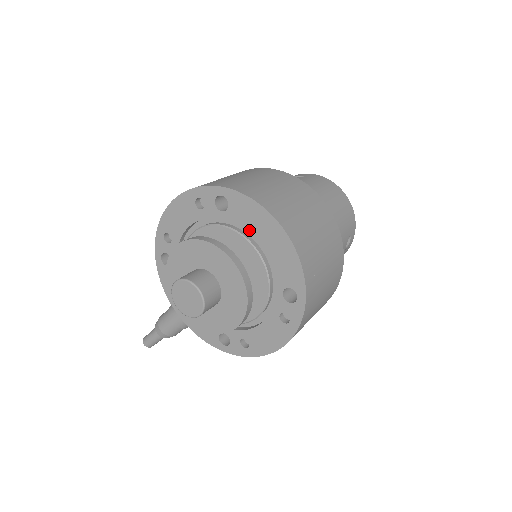
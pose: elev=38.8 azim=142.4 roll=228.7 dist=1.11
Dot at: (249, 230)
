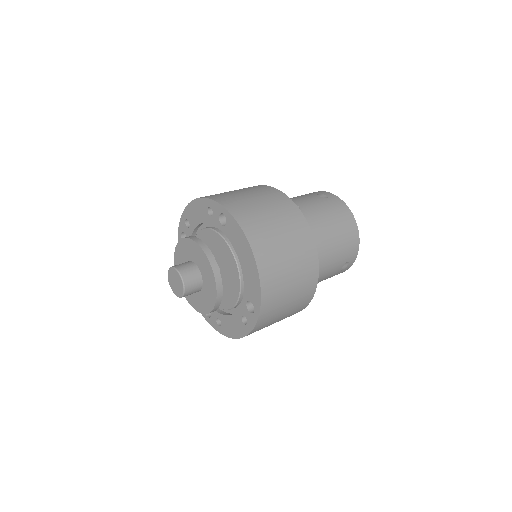
Dot at: (235, 248)
